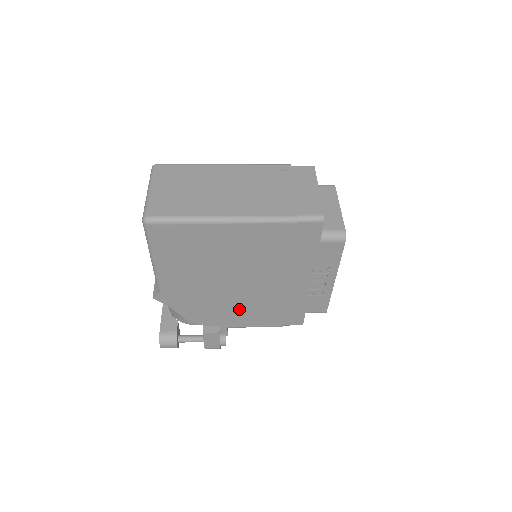
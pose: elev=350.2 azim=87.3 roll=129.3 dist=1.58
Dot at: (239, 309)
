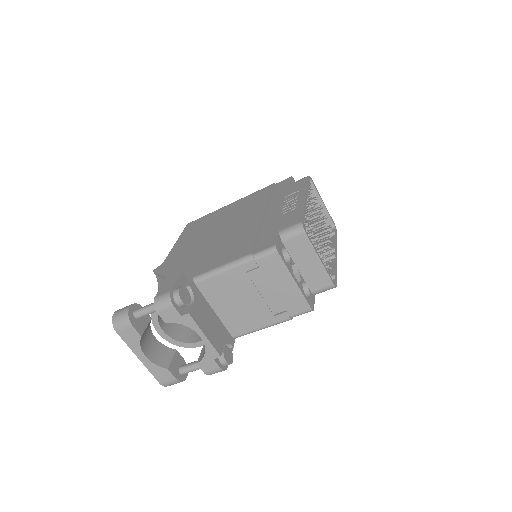
Dot at: (215, 253)
